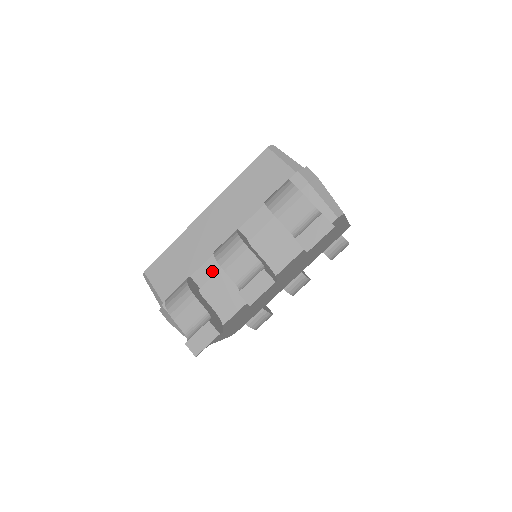
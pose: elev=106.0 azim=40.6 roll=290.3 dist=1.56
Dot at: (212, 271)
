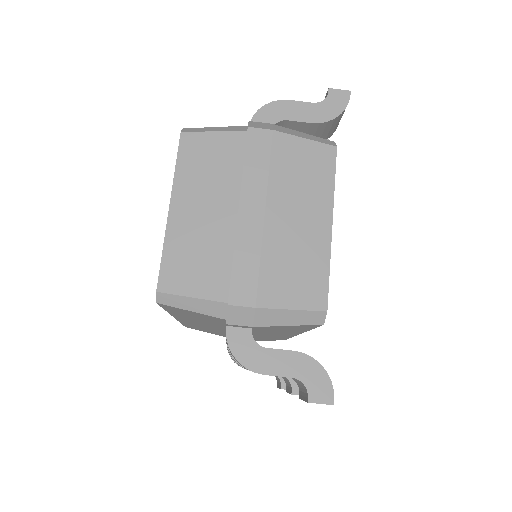
Dot at: occluded
